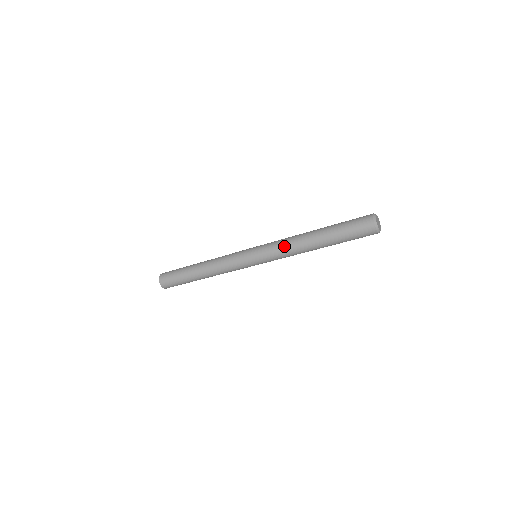
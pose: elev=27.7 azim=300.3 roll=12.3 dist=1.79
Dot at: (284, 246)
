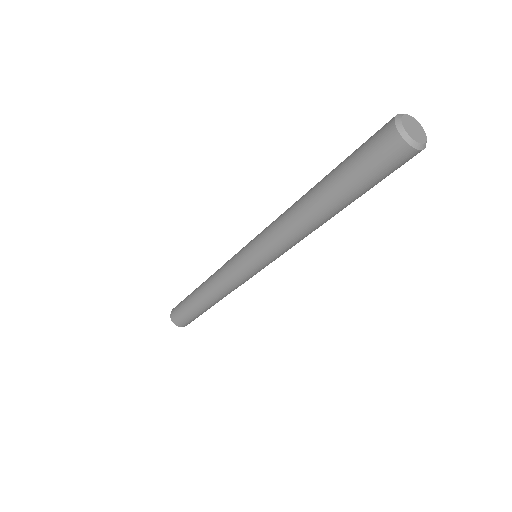
Dot at: (277, 231)
